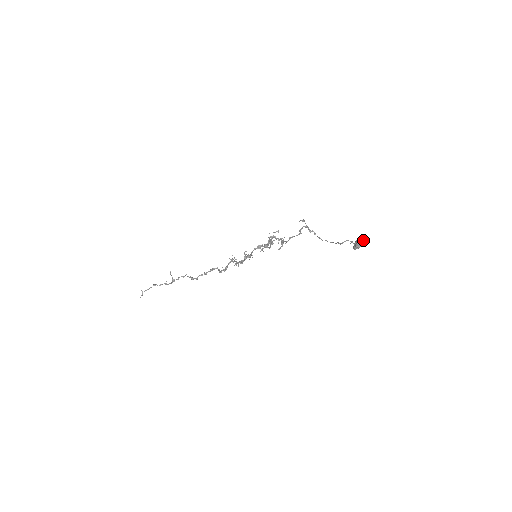
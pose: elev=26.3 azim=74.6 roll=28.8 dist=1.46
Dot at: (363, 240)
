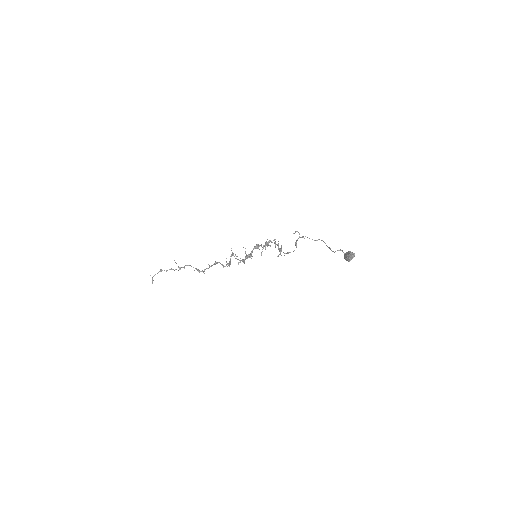
Dot at: (353, 256)
